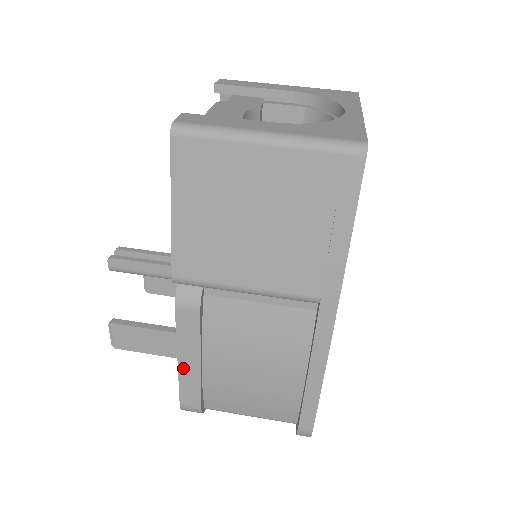
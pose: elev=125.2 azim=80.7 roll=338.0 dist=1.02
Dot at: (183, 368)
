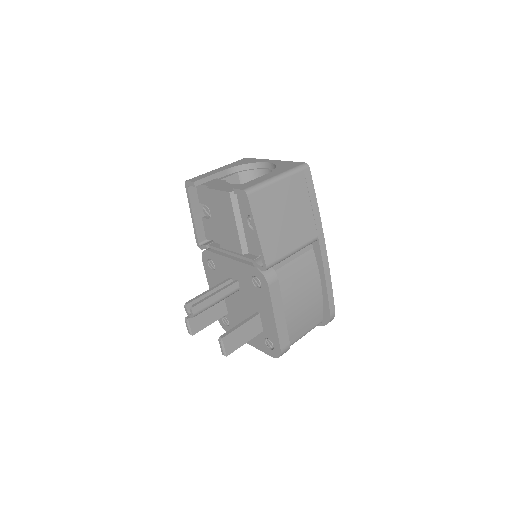
Dot at: (278, 323)
